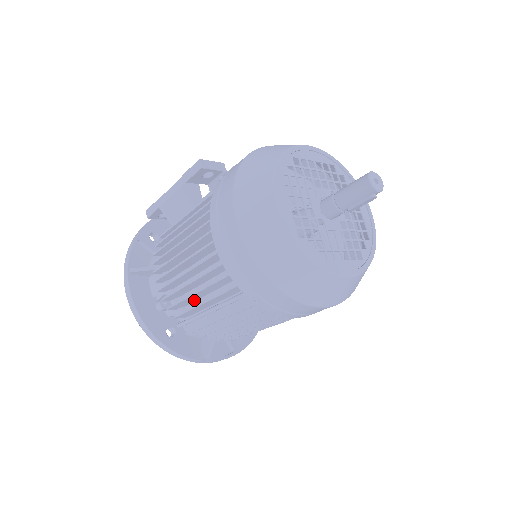
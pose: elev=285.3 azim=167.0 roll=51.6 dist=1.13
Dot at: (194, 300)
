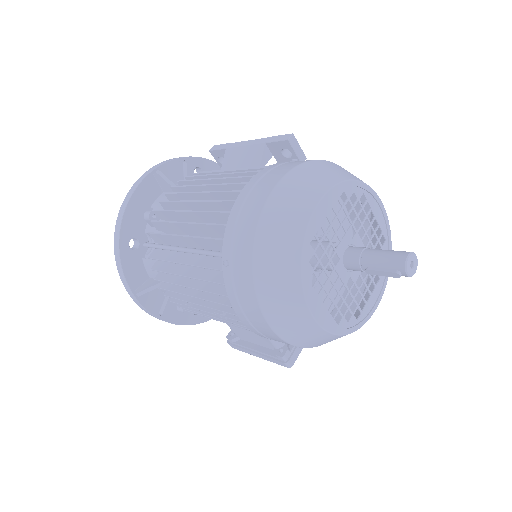
Dot at: (178, 232)
